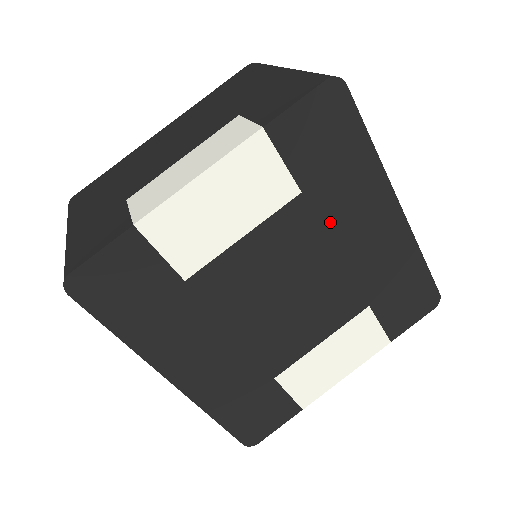
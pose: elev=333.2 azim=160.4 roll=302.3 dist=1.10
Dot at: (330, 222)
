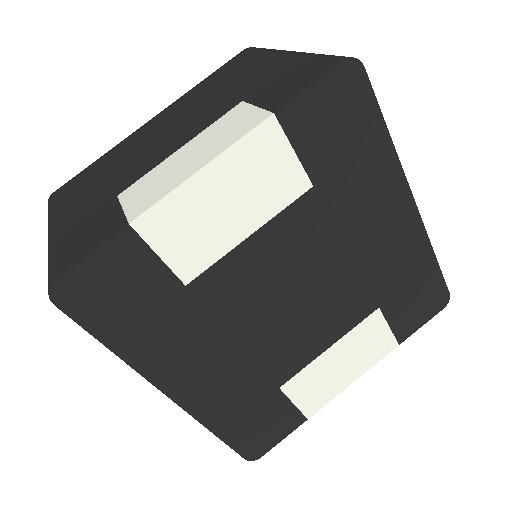
Dot at: (342, 218)
